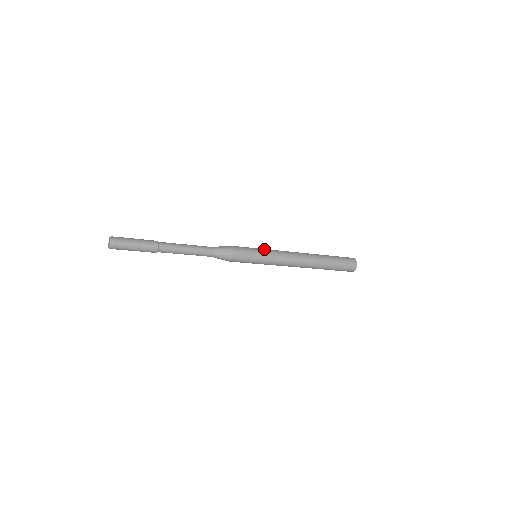
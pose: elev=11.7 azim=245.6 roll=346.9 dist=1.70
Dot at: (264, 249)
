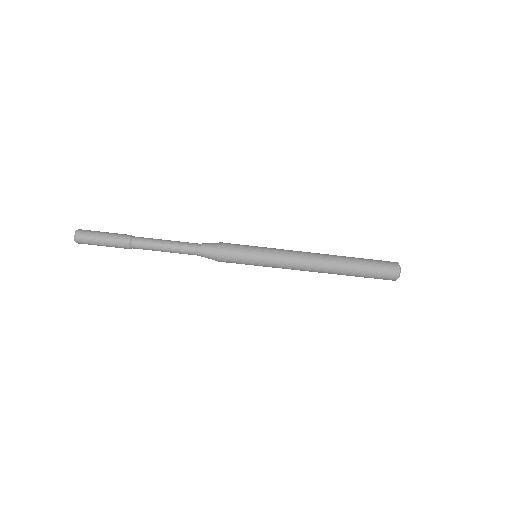
Dot at: (265, 247)
